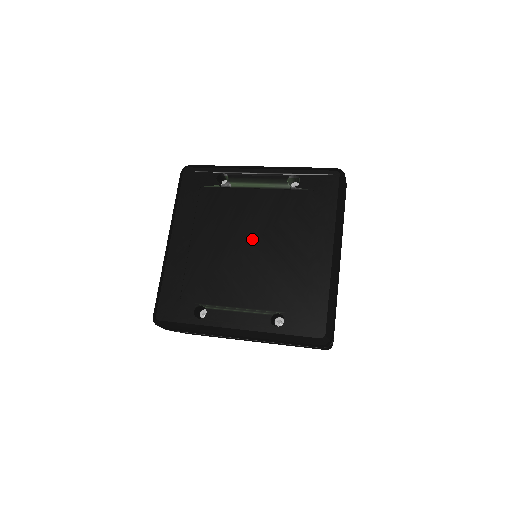
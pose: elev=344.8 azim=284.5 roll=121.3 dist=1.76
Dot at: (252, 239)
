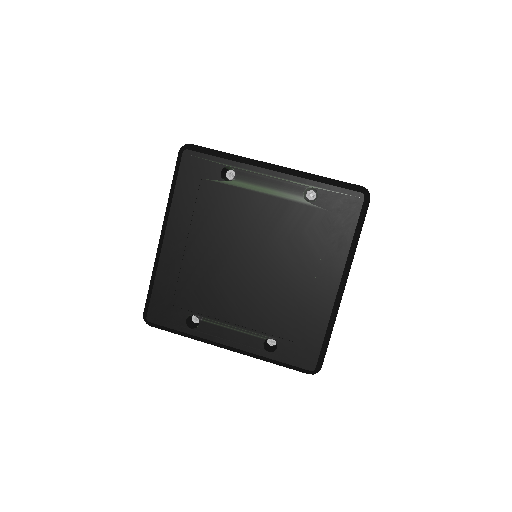
Dot at: (254, 255)
